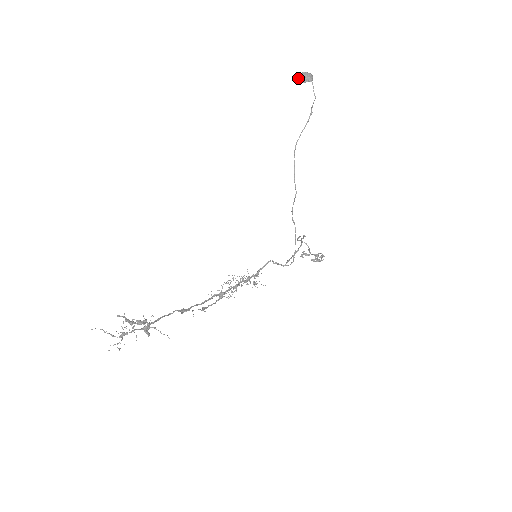
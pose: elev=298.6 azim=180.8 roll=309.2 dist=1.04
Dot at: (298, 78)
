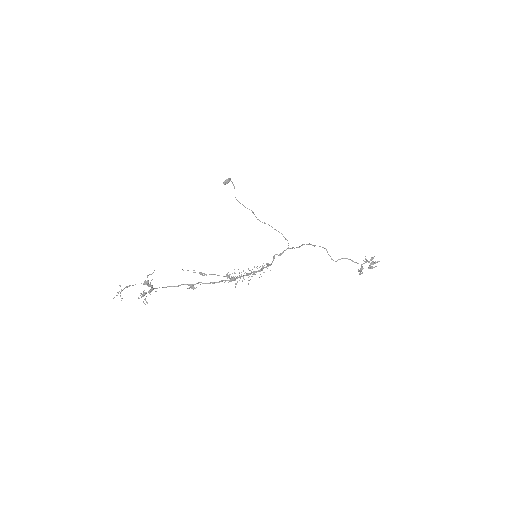
Dot at: occluded
